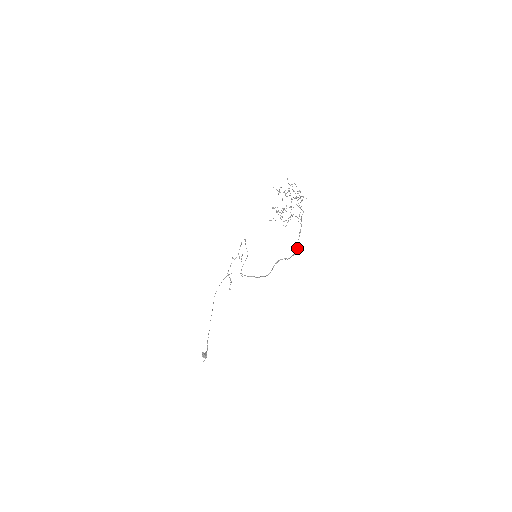
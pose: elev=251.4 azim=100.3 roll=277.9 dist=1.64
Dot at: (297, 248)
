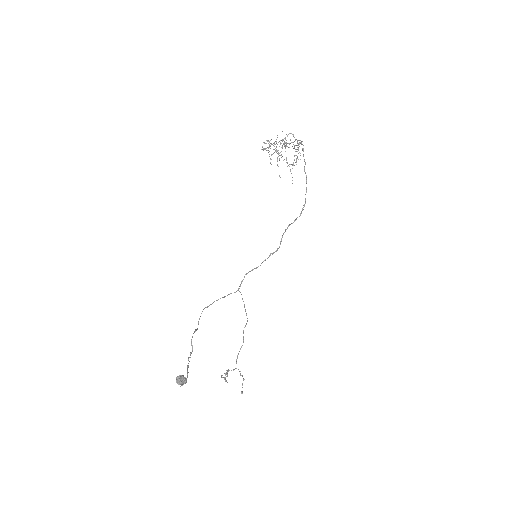
Dot at: (306, 179)
